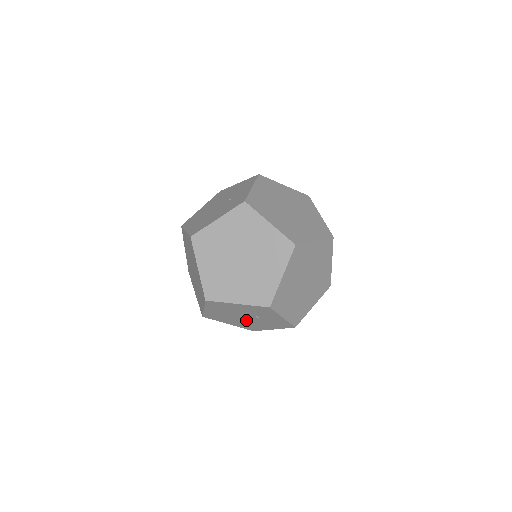
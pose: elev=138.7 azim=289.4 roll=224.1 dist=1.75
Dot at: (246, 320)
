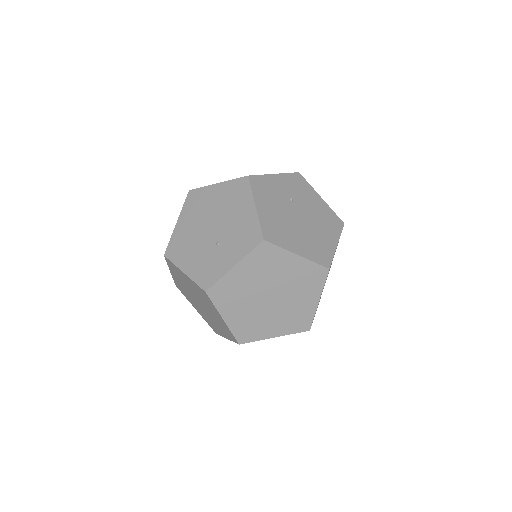
Dot at: occluded
